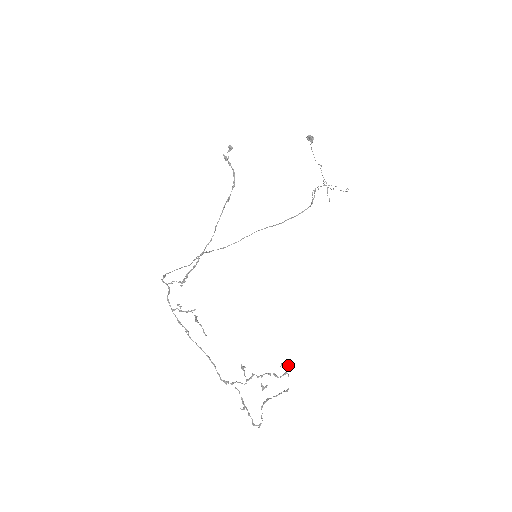
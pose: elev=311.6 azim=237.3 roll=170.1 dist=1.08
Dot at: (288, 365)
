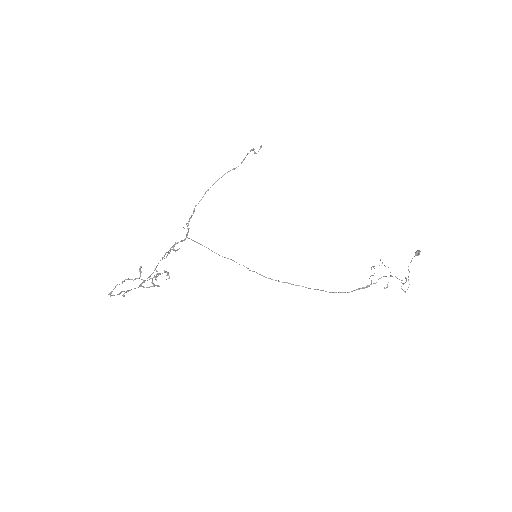
Dot at: (167, 272)
